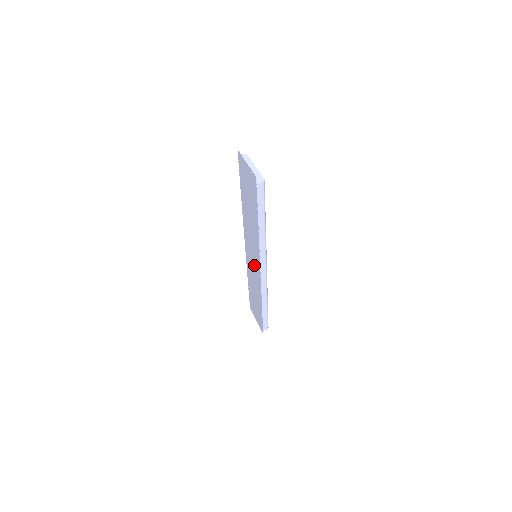
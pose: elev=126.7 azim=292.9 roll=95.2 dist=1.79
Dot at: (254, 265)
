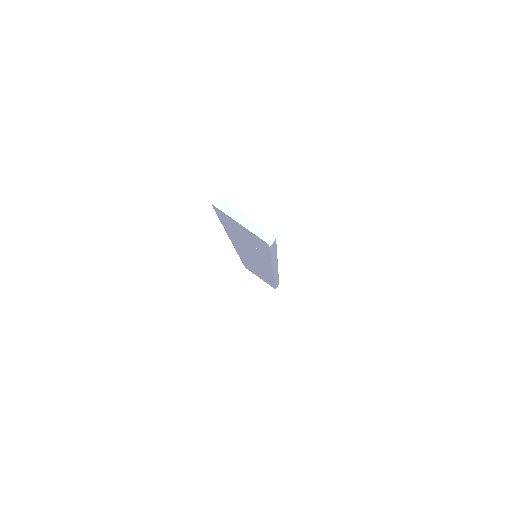
Dot at: (258, 265)
